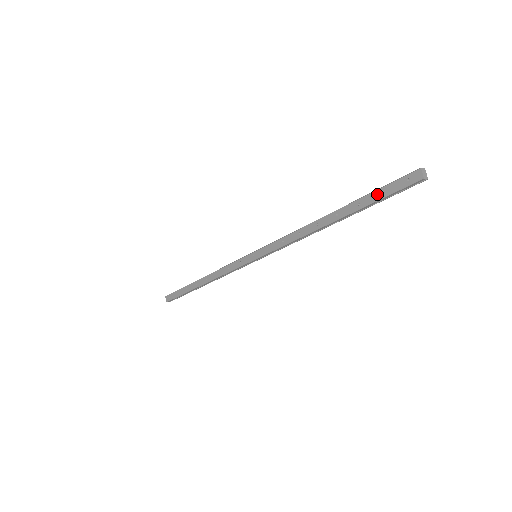
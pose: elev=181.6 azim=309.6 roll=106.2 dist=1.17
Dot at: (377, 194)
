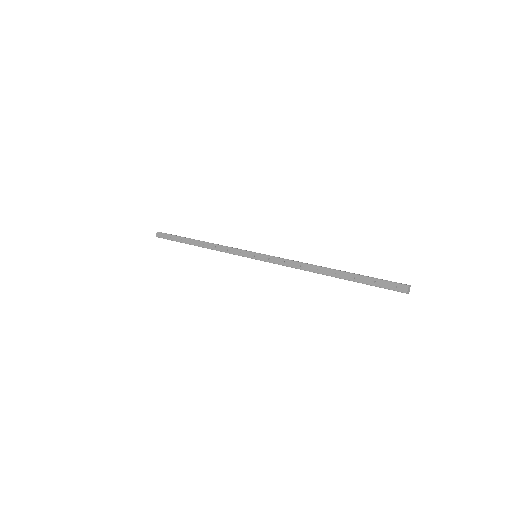
Dot at: (371, 281)
